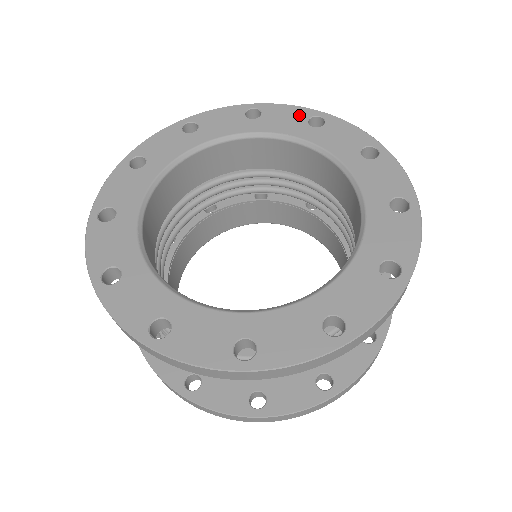
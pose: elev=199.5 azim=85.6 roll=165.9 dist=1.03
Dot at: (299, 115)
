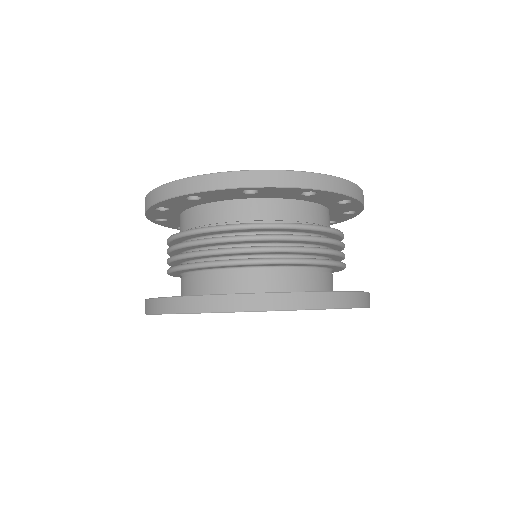
Dot at: occluded
